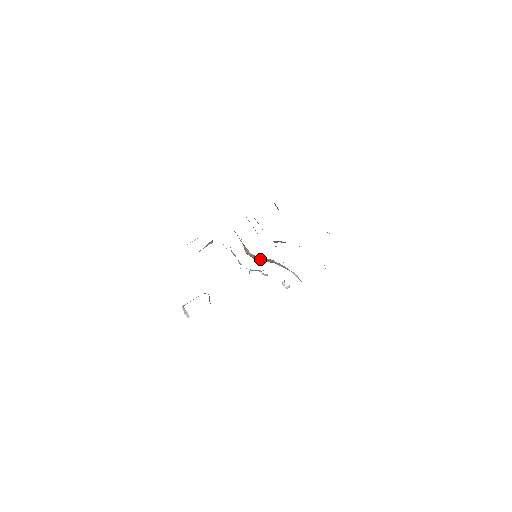
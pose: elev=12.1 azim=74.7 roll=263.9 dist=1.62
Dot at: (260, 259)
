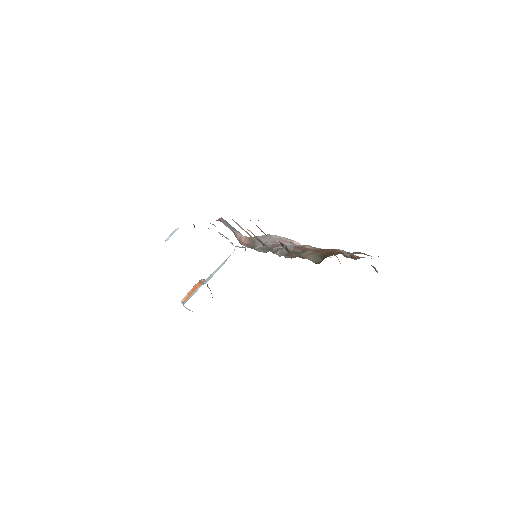
Dot at: occluded
